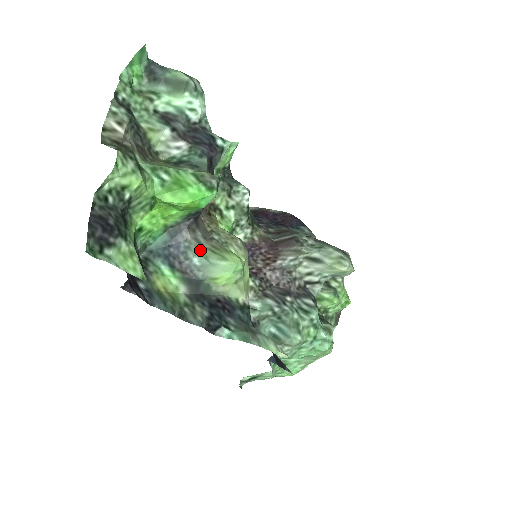
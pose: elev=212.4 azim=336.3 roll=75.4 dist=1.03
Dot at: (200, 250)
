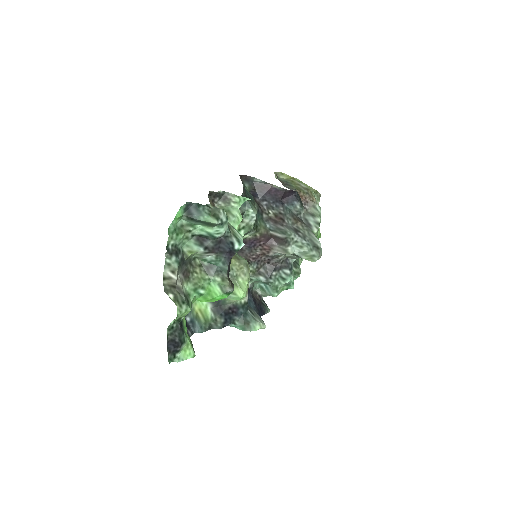
Dot at: occluded
